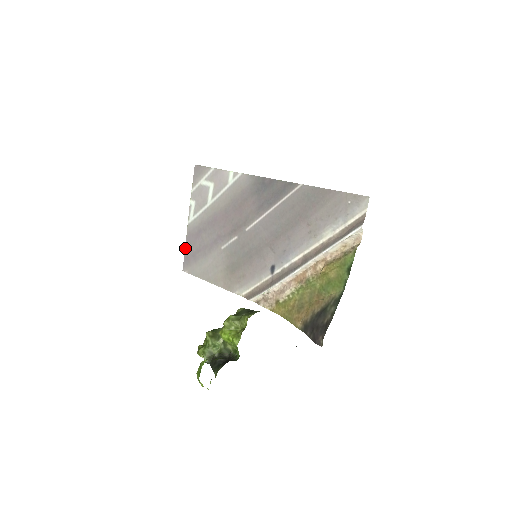
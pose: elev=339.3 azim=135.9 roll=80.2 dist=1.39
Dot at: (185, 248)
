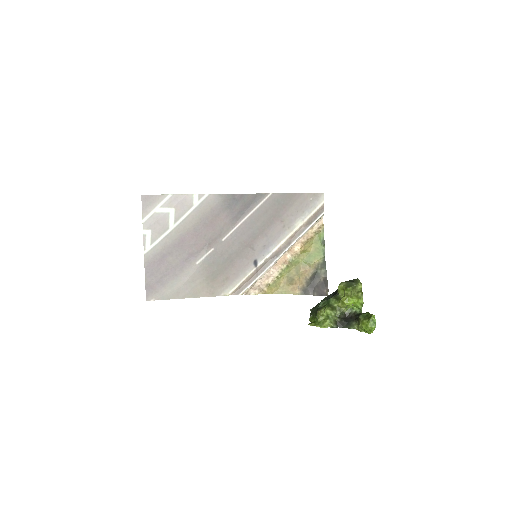
Dot at: (145, 278)
